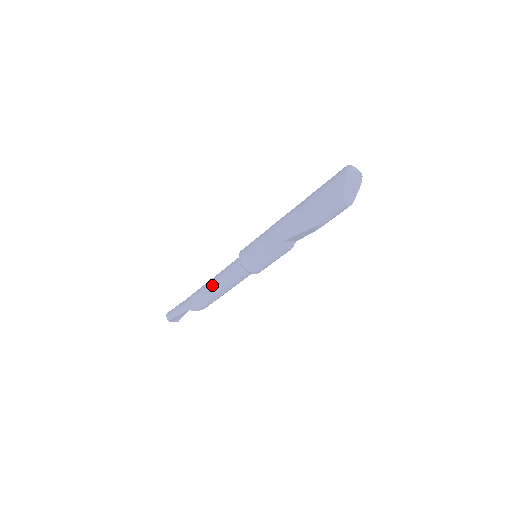
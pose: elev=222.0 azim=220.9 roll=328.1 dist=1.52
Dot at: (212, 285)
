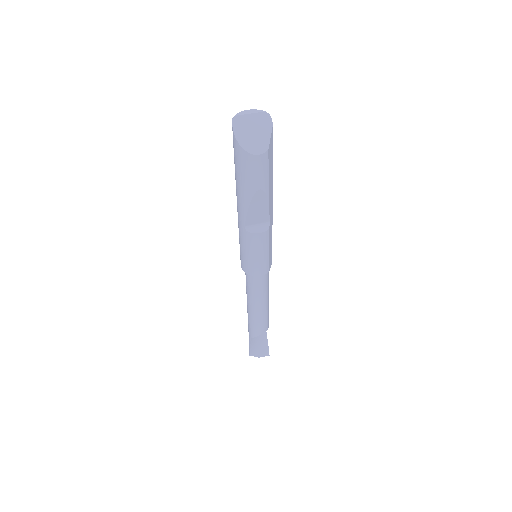
Dot at: (247, 303)
